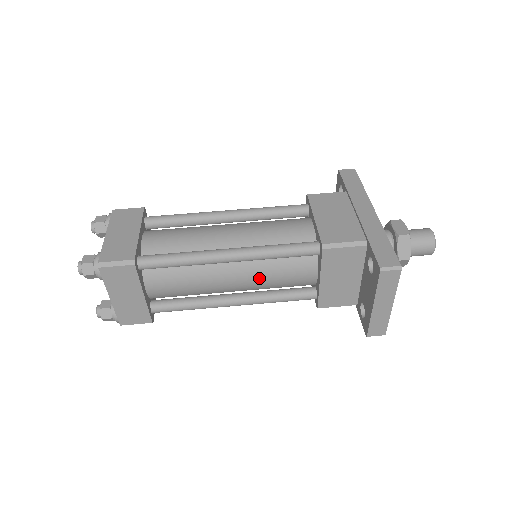
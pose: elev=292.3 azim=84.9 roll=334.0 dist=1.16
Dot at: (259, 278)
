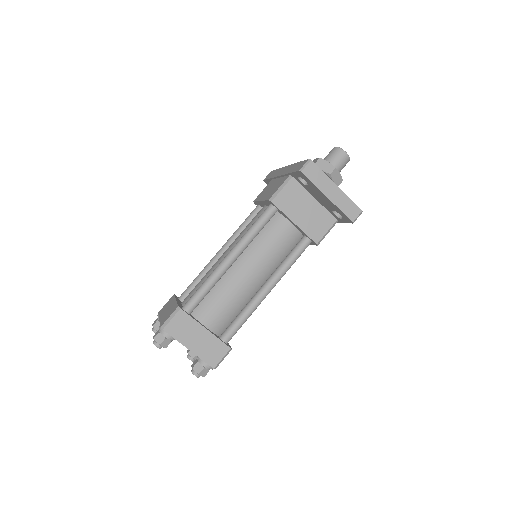
Dot at: (262, 258)
